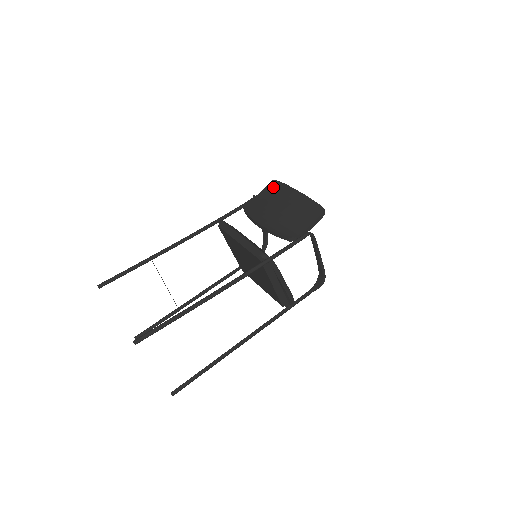
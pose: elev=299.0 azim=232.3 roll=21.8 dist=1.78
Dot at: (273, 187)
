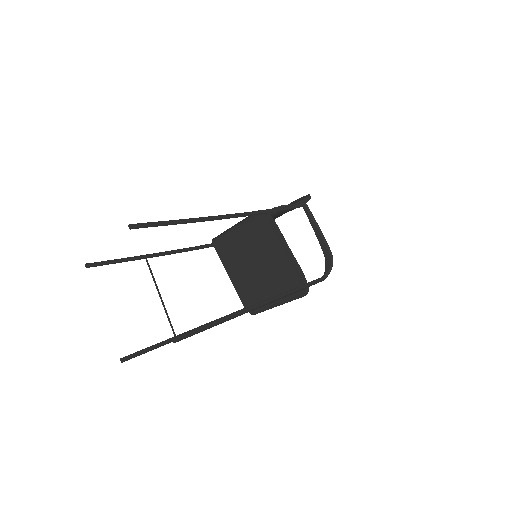
Dot at: occluded
